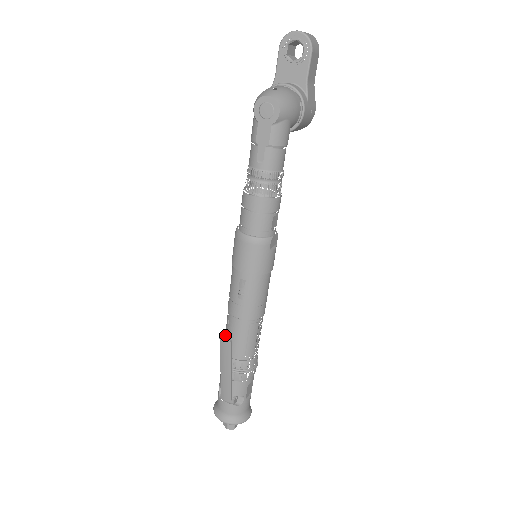
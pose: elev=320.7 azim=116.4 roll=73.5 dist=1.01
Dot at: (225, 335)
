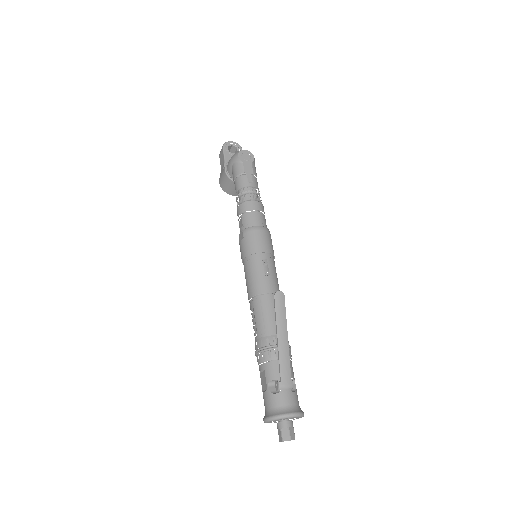
Dot at: (278, 291)
